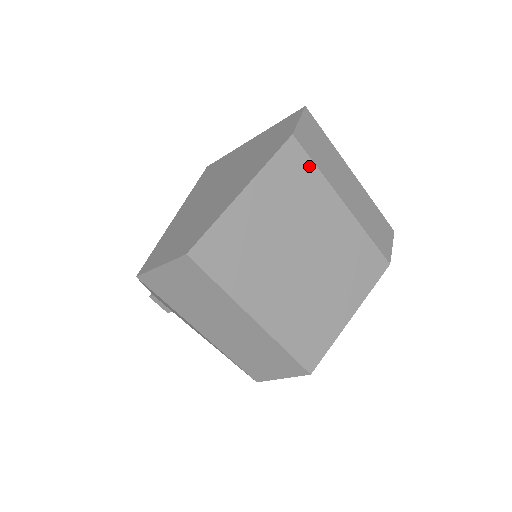
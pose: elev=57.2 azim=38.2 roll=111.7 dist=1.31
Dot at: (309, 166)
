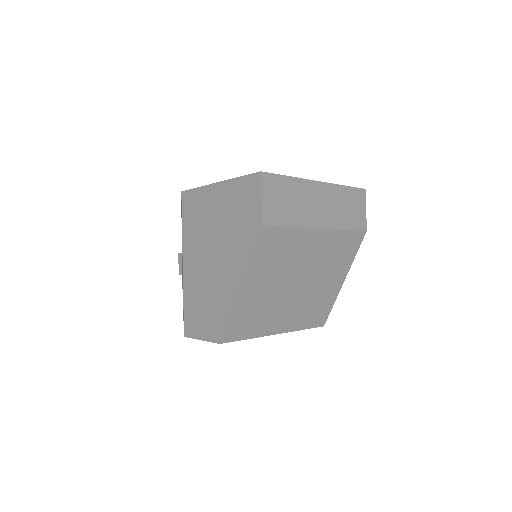
Dot at: (283, 232)
